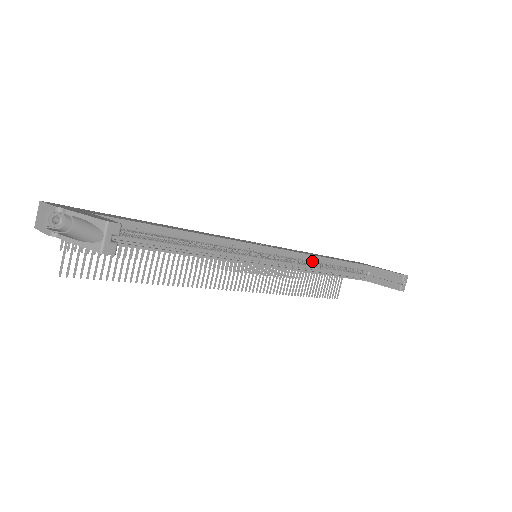
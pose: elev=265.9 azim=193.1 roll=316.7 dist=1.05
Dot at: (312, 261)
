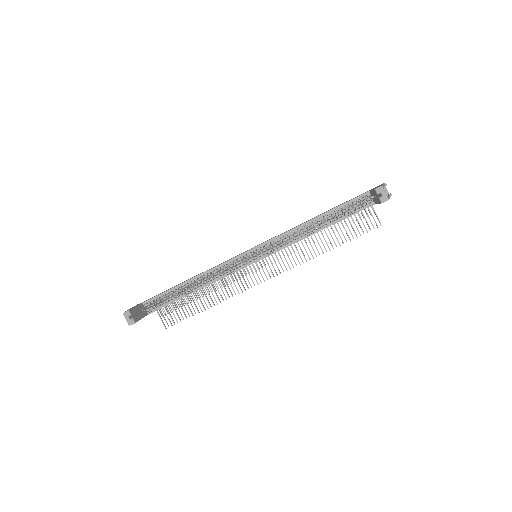
Dot at: occluded
